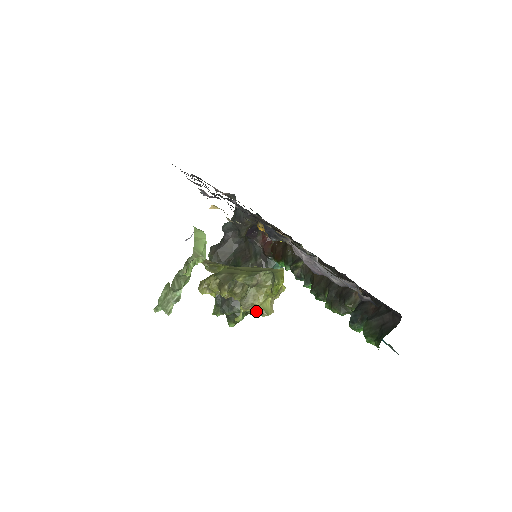
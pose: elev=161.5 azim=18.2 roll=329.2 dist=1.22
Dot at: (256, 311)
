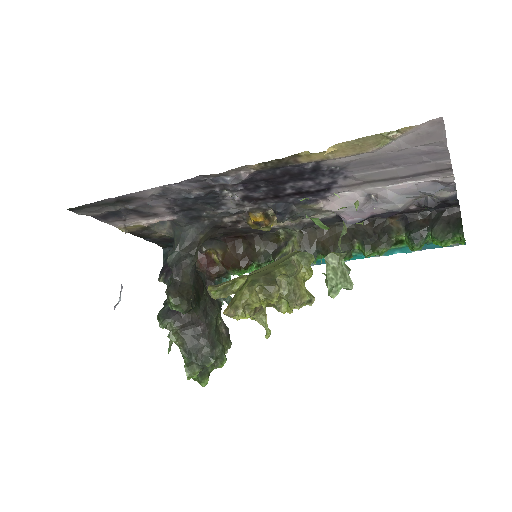
Dot at: (302, 303)
